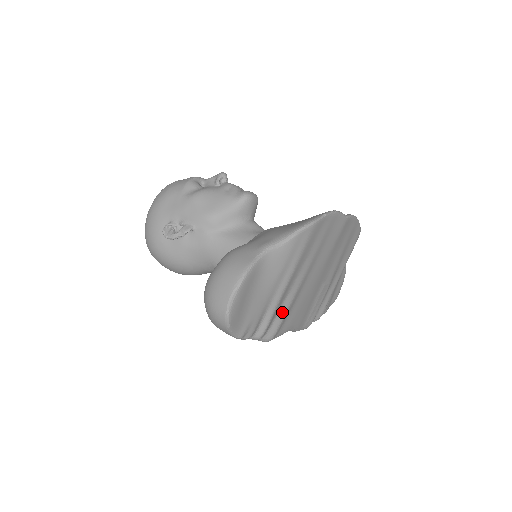
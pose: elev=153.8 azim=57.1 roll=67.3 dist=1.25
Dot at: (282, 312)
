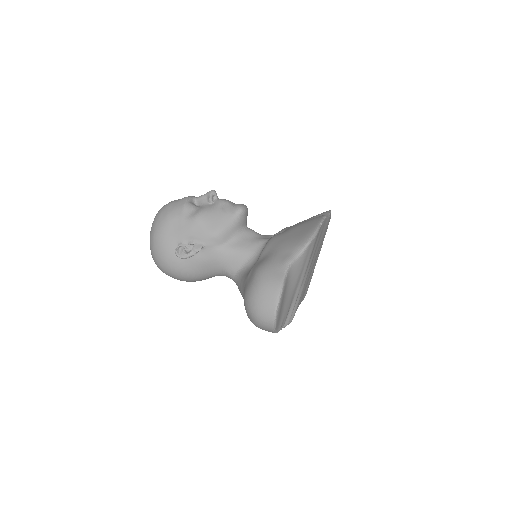
Dot at: (297, 301)
